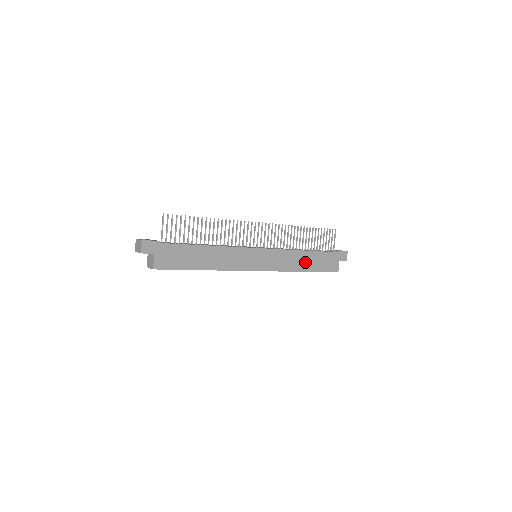
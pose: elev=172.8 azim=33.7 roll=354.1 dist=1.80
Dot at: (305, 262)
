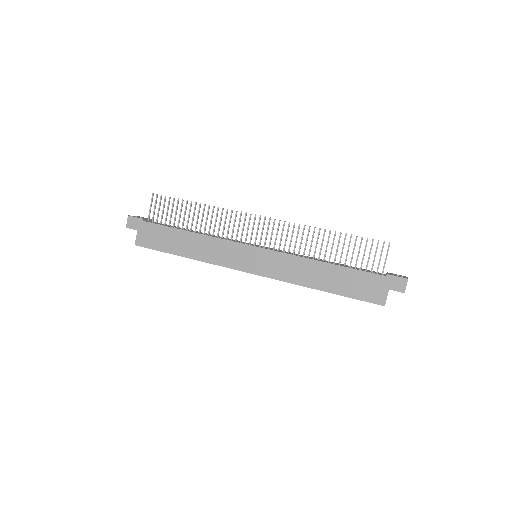
Dot at: (323, 278)
